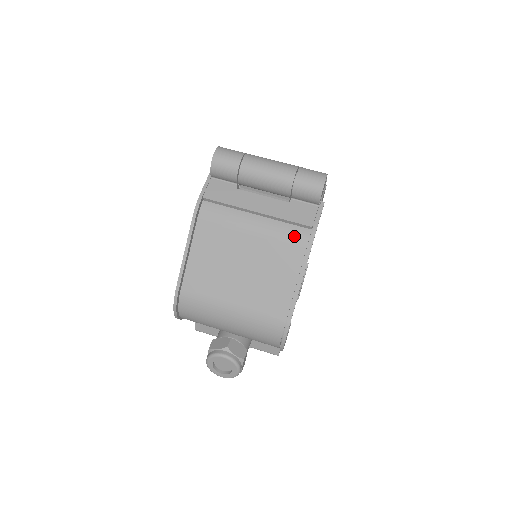
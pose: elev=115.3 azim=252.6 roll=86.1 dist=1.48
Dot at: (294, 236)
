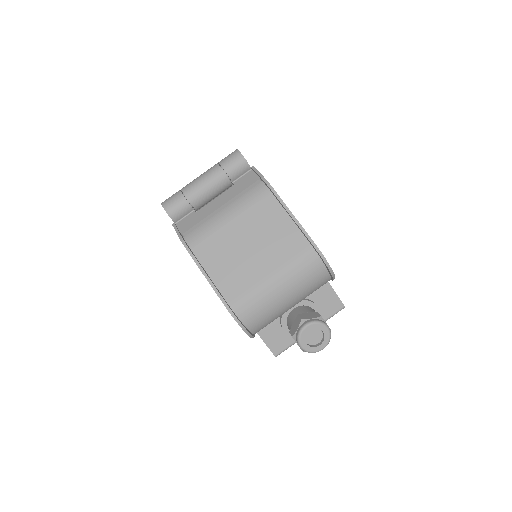
Dot at: (257, 194)
